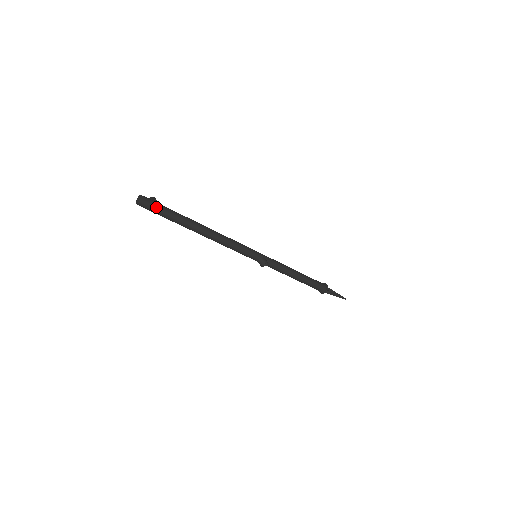
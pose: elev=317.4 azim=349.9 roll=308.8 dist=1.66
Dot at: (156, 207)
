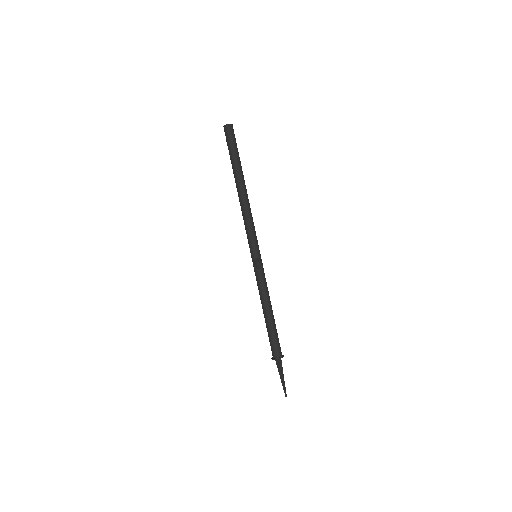
Dot at: (234, 139)
